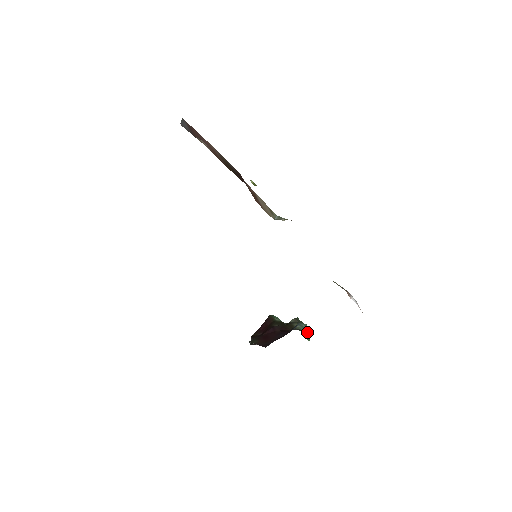
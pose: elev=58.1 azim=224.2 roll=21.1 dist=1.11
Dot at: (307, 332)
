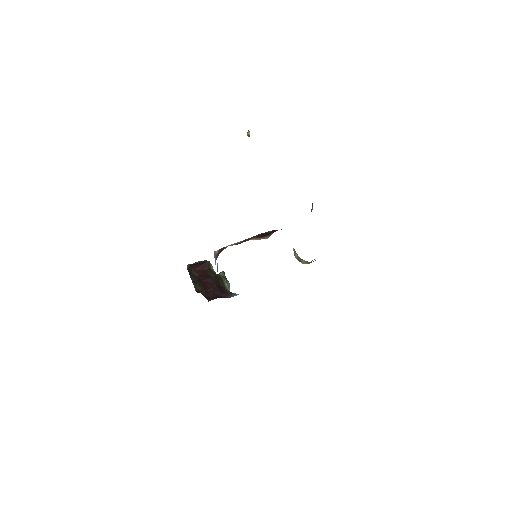
Dot at: occluded
